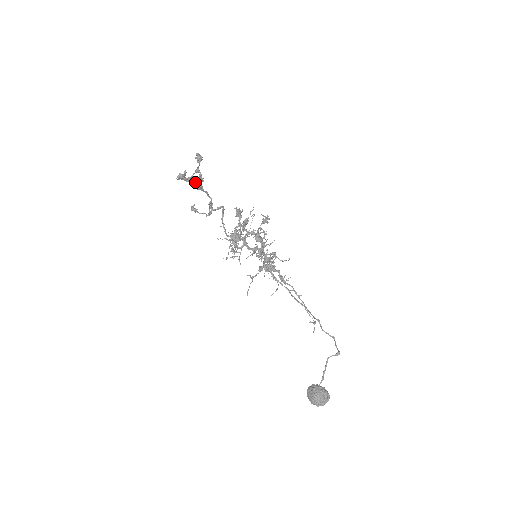
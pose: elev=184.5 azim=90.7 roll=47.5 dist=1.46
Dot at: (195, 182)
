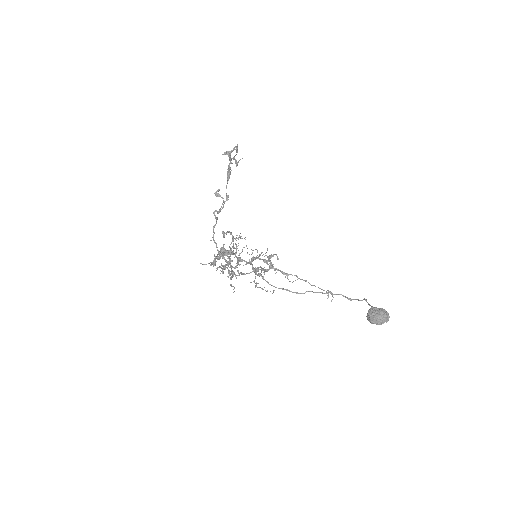
Dot at: (229, 167)
